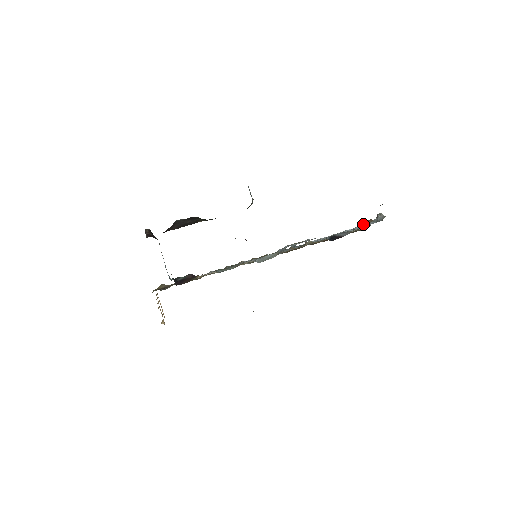
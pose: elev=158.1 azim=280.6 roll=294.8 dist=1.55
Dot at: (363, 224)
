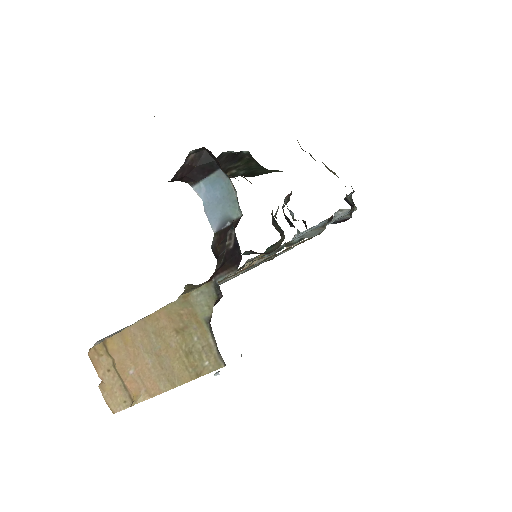
Dot at: occluded
